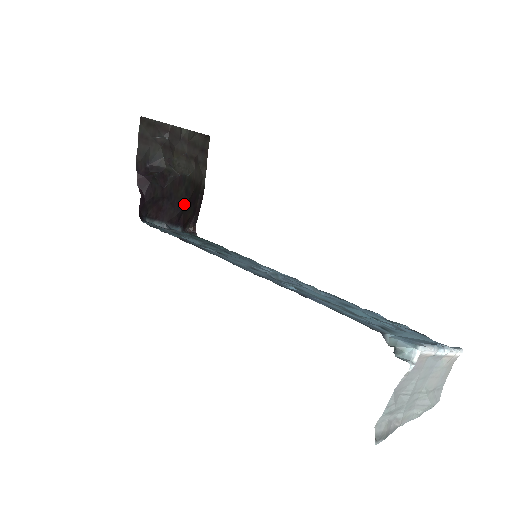
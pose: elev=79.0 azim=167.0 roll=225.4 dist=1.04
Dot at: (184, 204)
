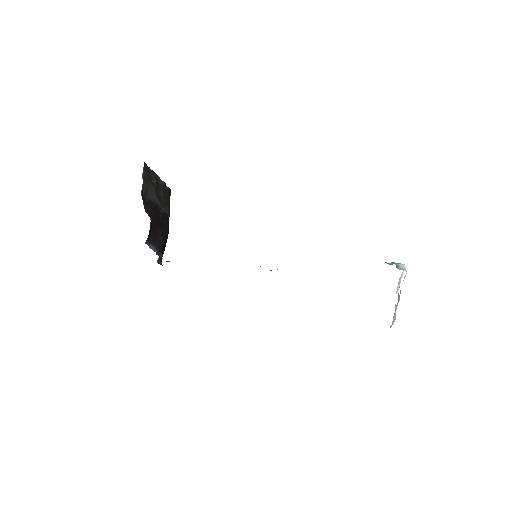
Dot at: (167, 235)
